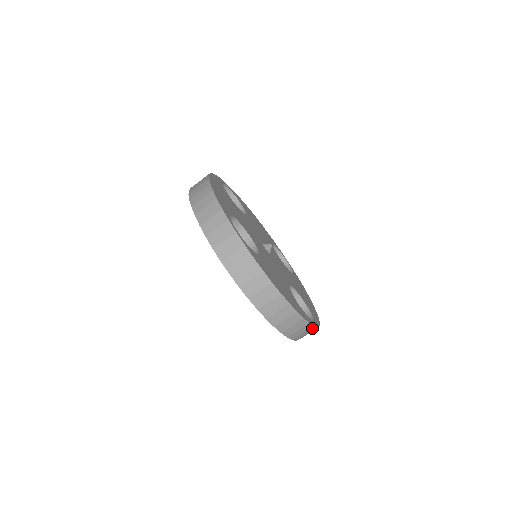
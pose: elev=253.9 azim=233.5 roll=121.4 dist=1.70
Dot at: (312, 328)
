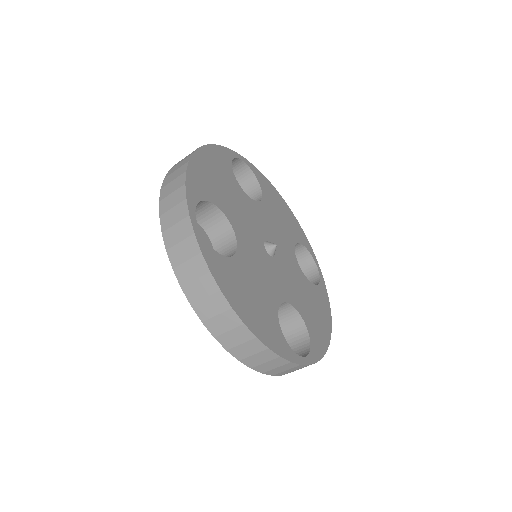
Dot at: occluded
